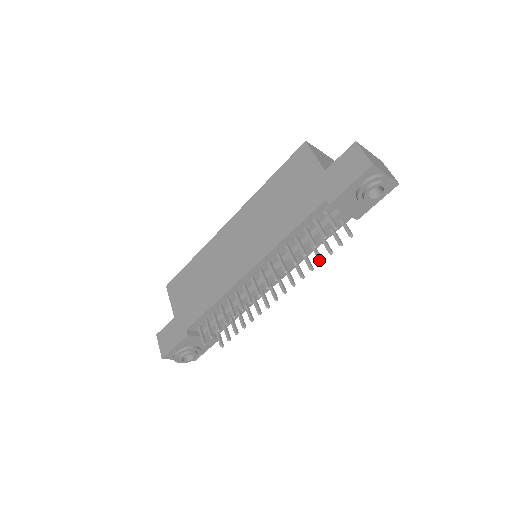
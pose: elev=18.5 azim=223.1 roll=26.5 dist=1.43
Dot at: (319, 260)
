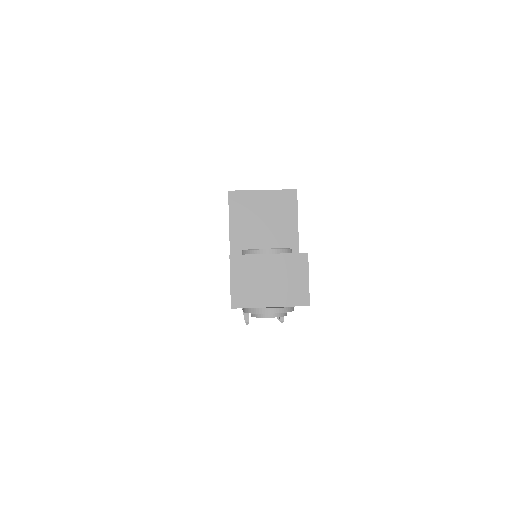
Dot at: occluded
